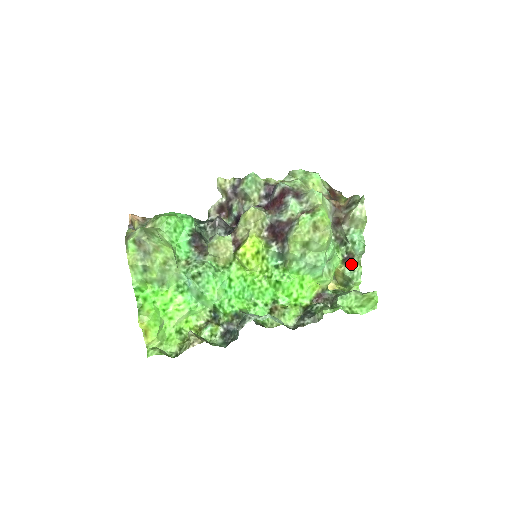
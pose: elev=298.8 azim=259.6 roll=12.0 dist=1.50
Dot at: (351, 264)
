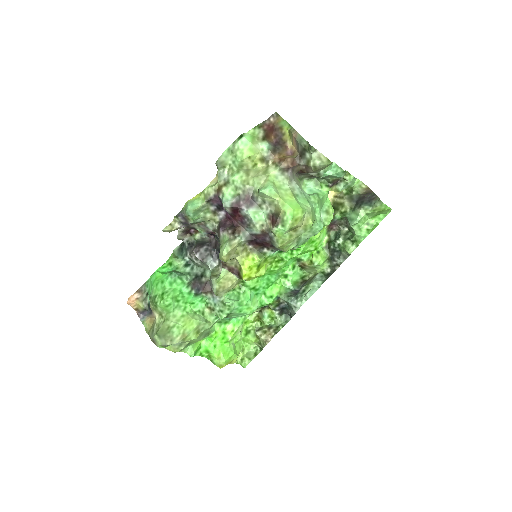
Dot at: occluded
